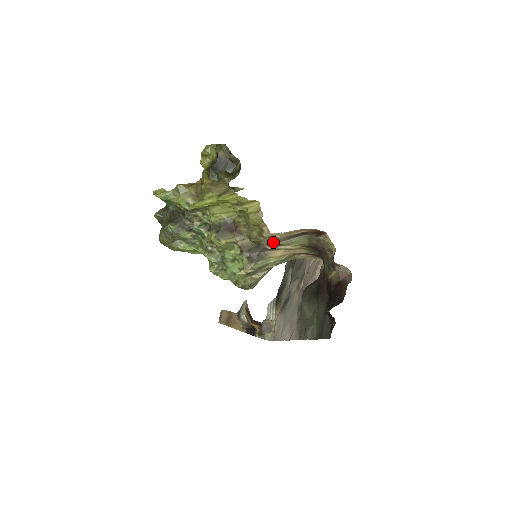
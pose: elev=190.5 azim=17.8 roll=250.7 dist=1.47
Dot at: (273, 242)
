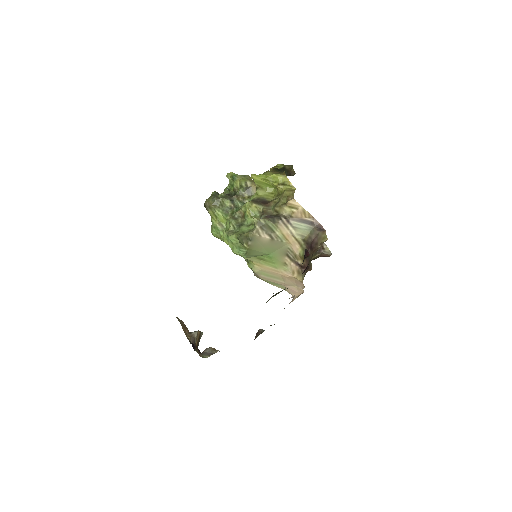
Dot at: (288, 217)
